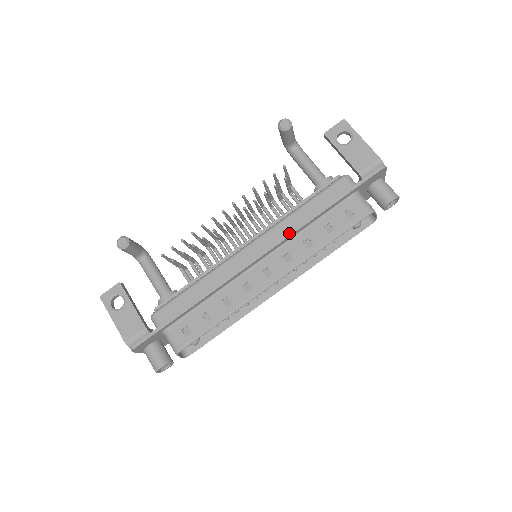
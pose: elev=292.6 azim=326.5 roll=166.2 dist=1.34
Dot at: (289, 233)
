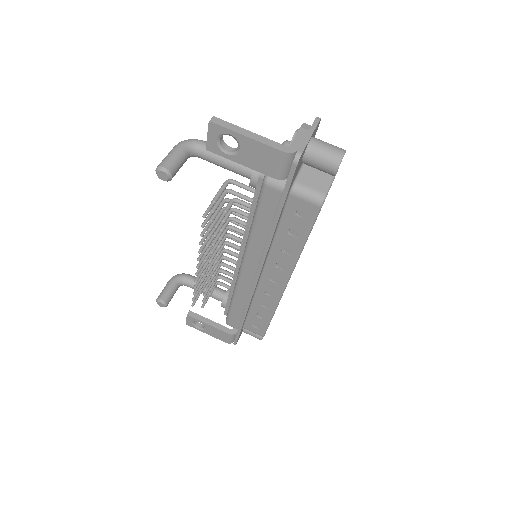
Dot at: (263, 255)
